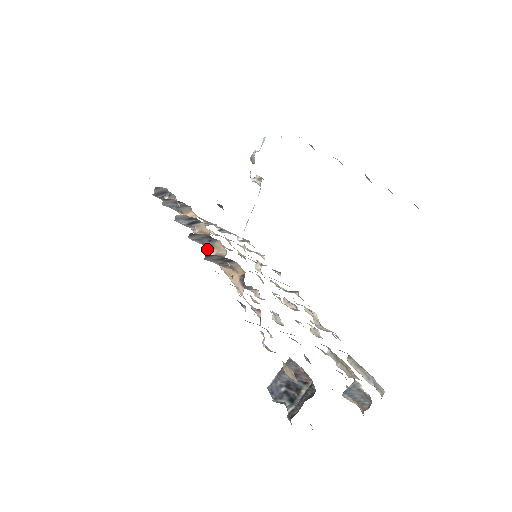
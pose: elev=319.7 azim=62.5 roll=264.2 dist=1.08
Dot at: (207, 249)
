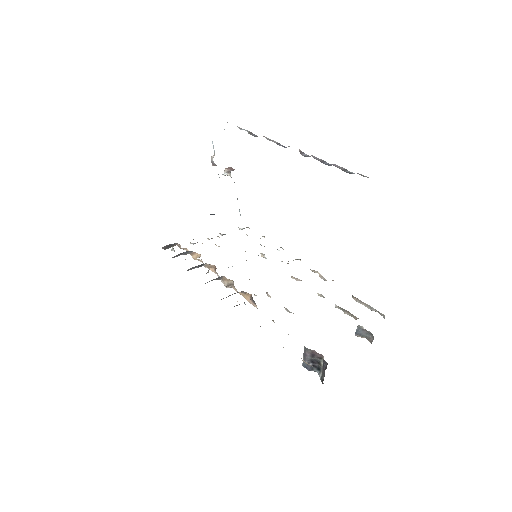
Dot at: occluded
